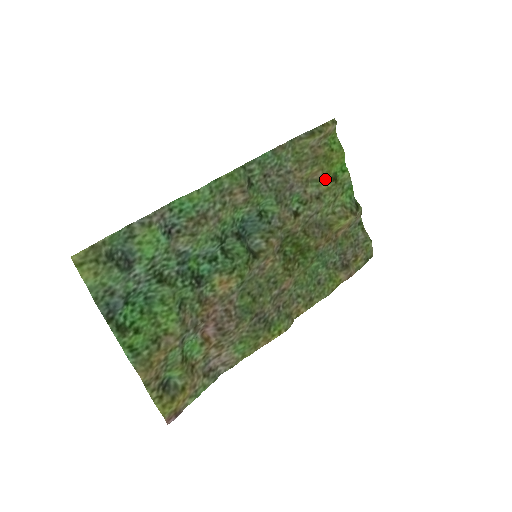
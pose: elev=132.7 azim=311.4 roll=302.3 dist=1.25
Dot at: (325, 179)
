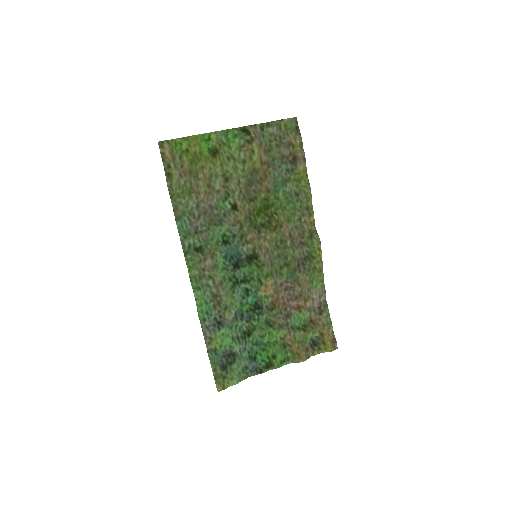
Dot at: (212, 166)
